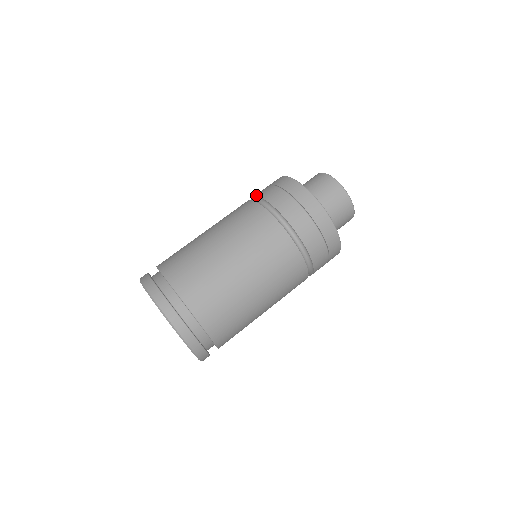
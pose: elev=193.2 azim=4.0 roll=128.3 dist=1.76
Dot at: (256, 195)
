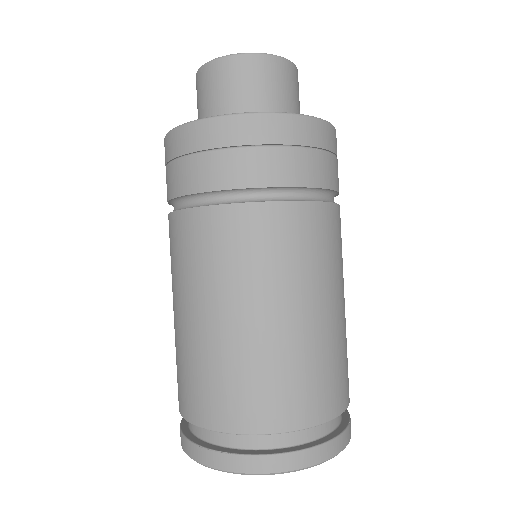
Dot at: (187, 193)
